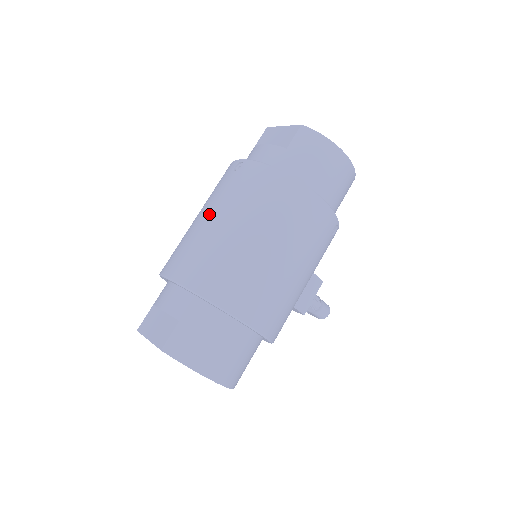
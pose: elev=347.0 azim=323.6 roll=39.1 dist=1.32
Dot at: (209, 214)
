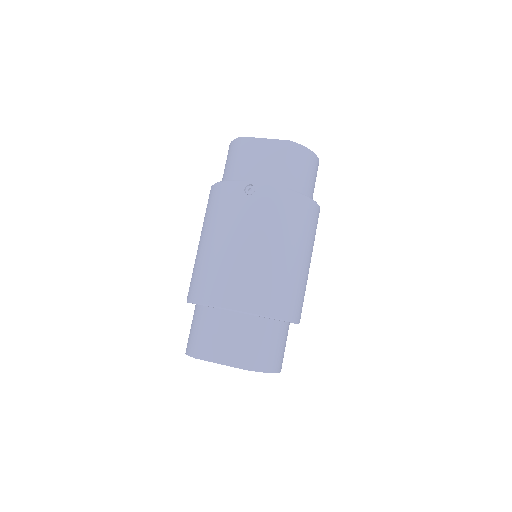
Dot at: (241, 241)
